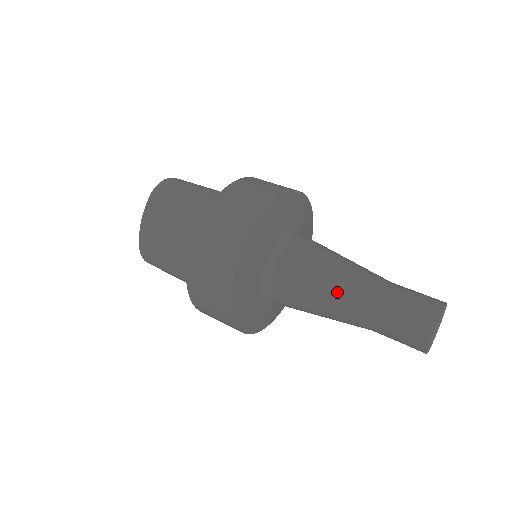
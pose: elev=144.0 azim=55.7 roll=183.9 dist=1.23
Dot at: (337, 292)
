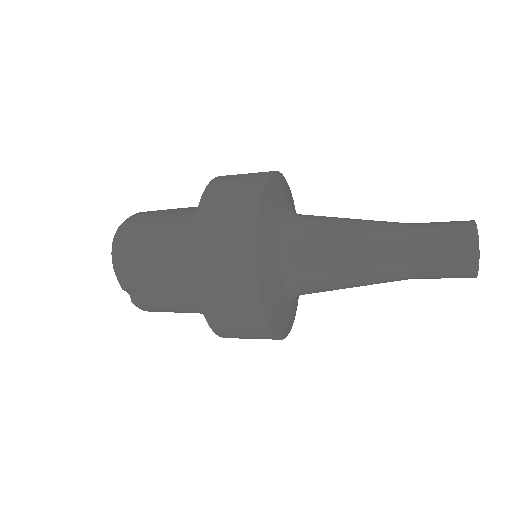
Dot at: (366, 220)
